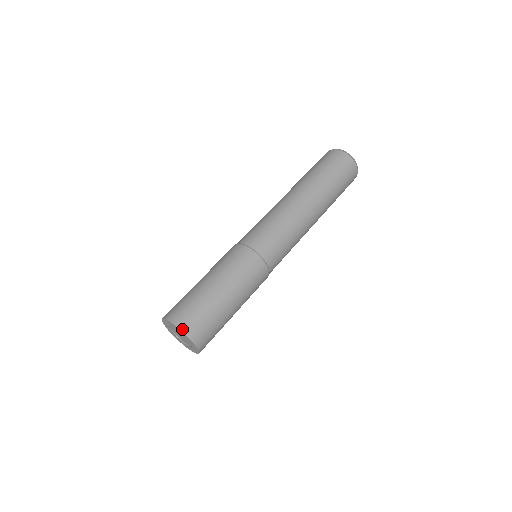
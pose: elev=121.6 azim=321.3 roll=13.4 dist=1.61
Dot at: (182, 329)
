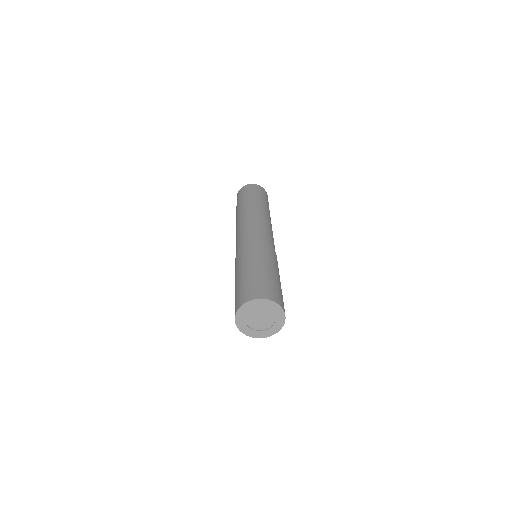
Dot at: (283, 309)
